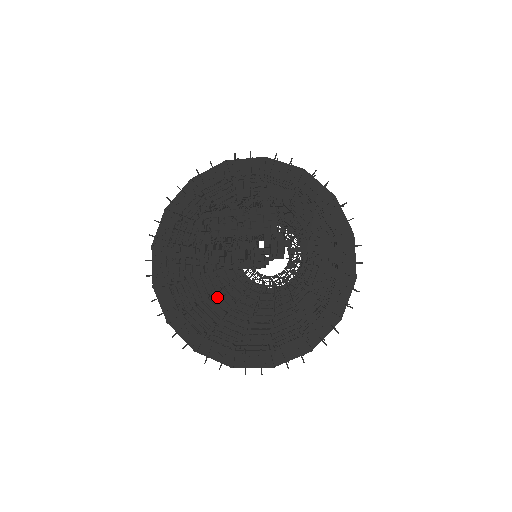
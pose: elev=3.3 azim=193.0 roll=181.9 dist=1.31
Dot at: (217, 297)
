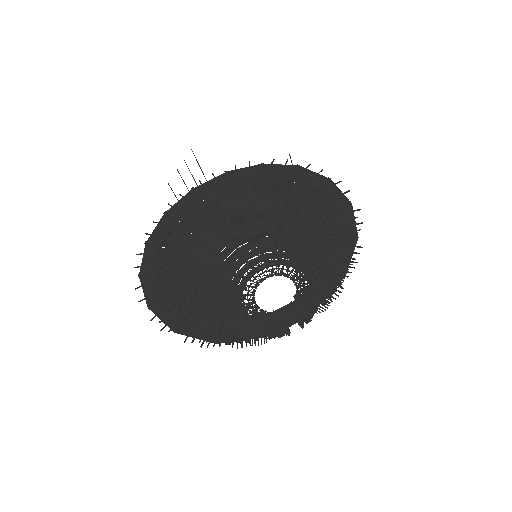
Dot at: occluded
